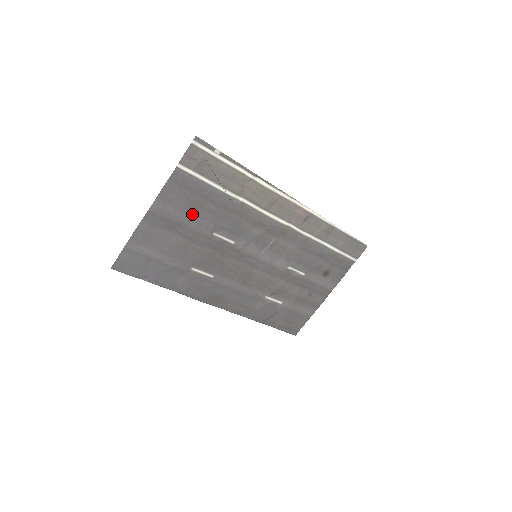
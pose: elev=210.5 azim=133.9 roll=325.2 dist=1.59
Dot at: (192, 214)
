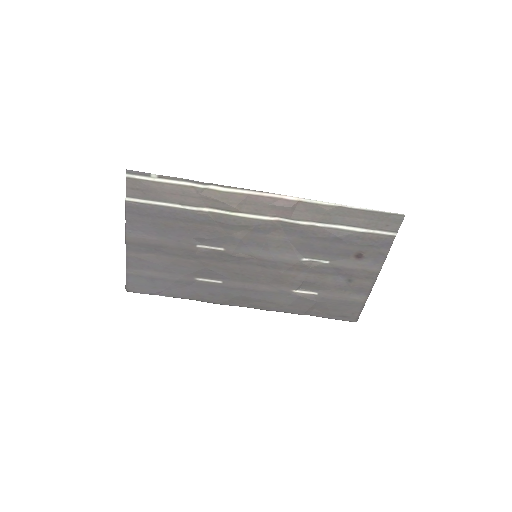
Dot at: (166, 235)
